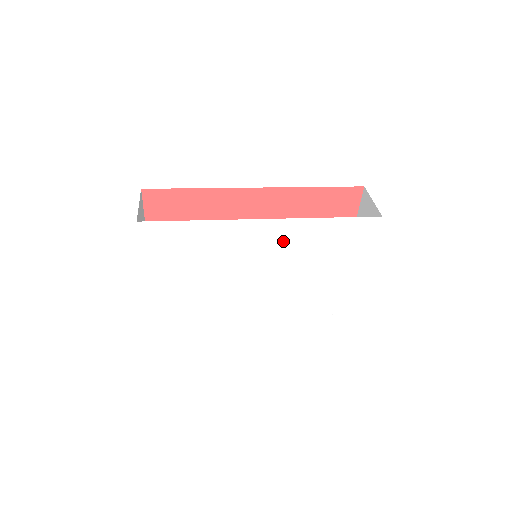
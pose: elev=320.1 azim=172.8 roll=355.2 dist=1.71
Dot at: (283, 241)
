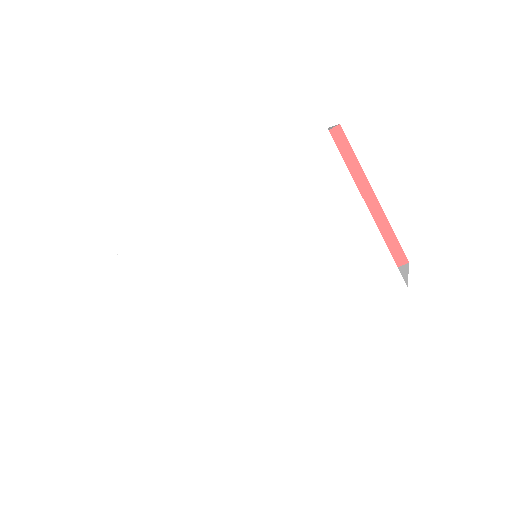
Dot at: (242, 215)
